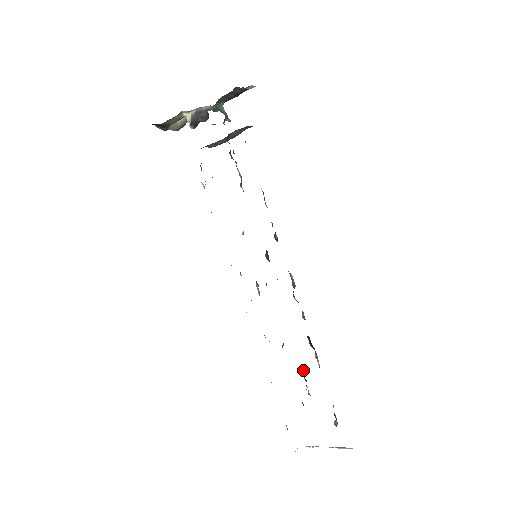
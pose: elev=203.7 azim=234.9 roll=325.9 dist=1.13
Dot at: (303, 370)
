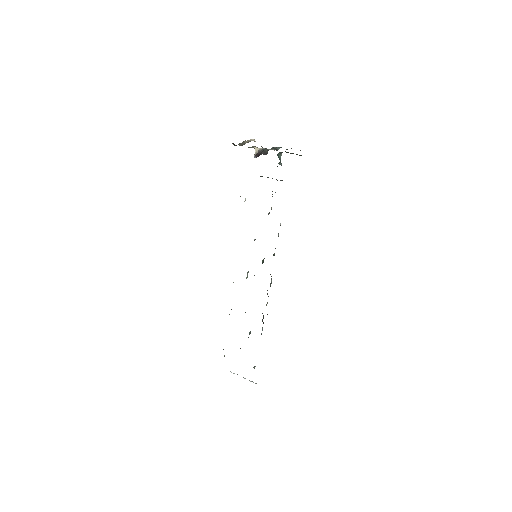
Dot at: (250, 331)
